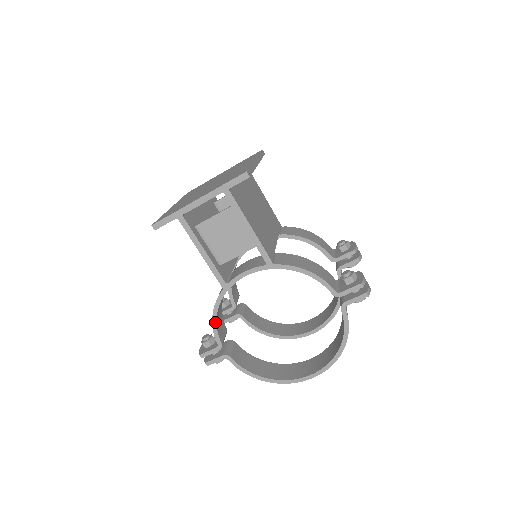
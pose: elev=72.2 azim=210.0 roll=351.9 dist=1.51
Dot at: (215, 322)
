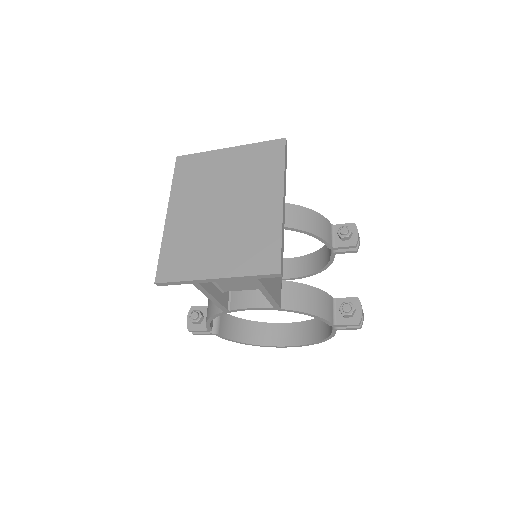
Dot at: (209, 322)
